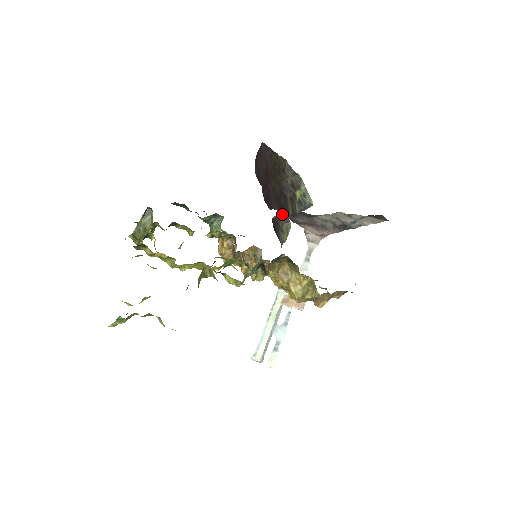
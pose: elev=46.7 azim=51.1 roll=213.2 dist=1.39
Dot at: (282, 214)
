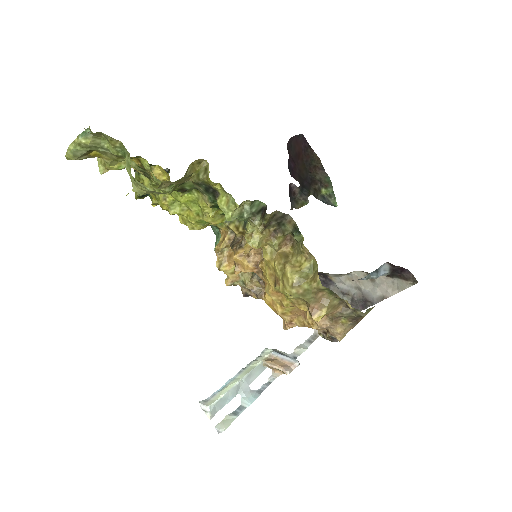
Dot at: (302, 190)
